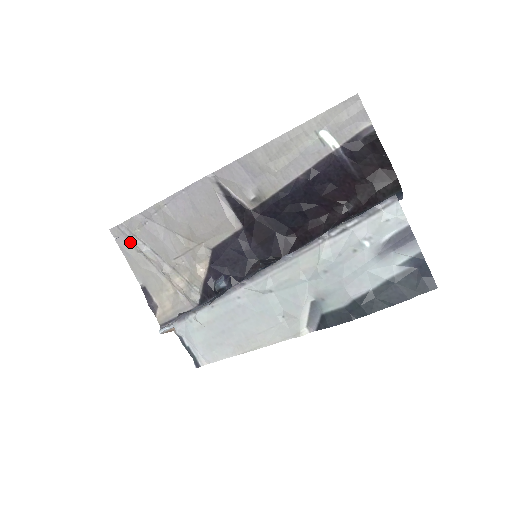
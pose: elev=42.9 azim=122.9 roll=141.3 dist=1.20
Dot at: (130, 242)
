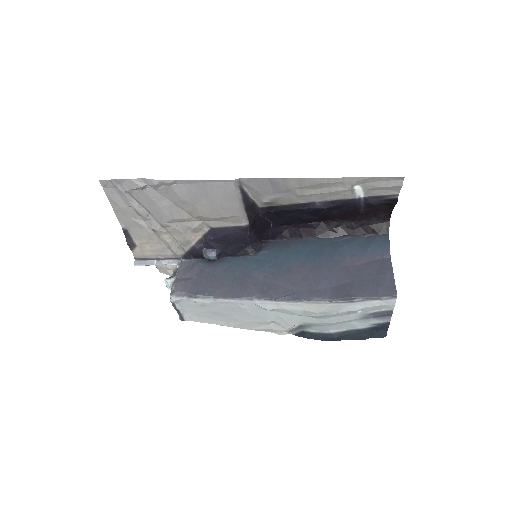
Dot at: (122, 196)
